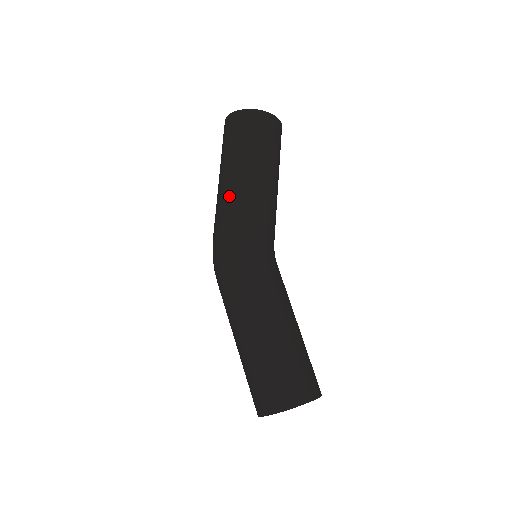
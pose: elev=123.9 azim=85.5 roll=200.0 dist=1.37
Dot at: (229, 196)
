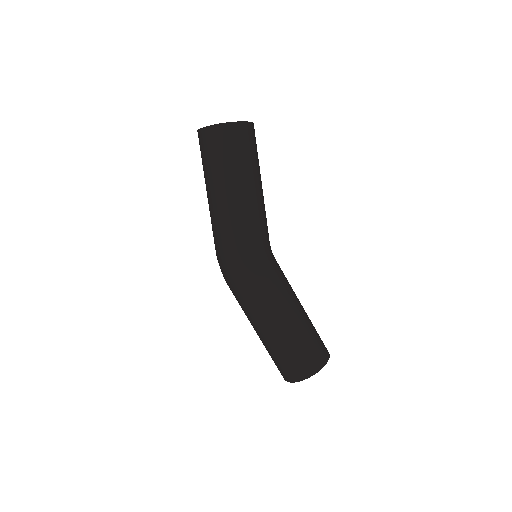
Dot at: (225, 215)
